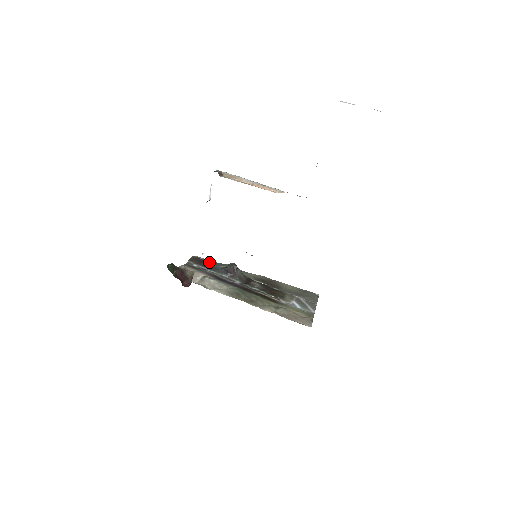
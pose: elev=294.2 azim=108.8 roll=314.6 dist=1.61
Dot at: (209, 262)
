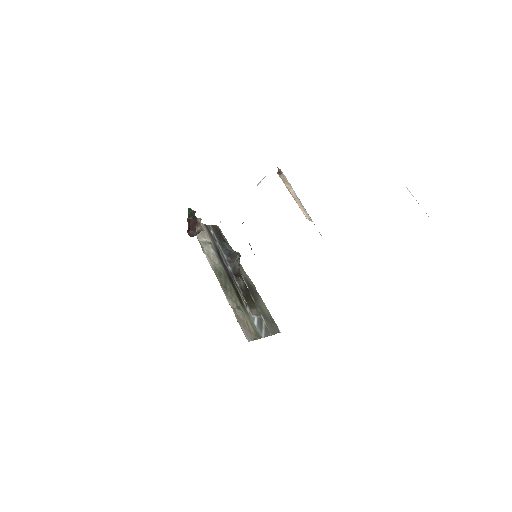
Dot at: (224, 239)
